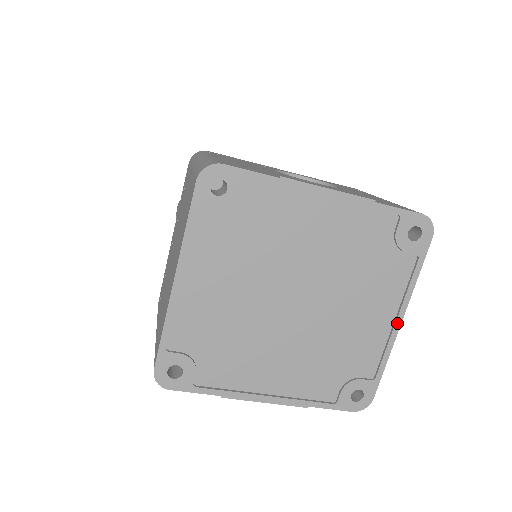
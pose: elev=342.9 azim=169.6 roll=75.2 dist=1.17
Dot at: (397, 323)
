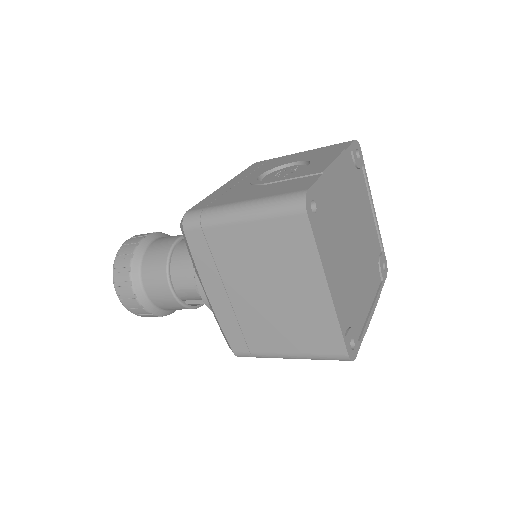
Dot at: (374, 211)
